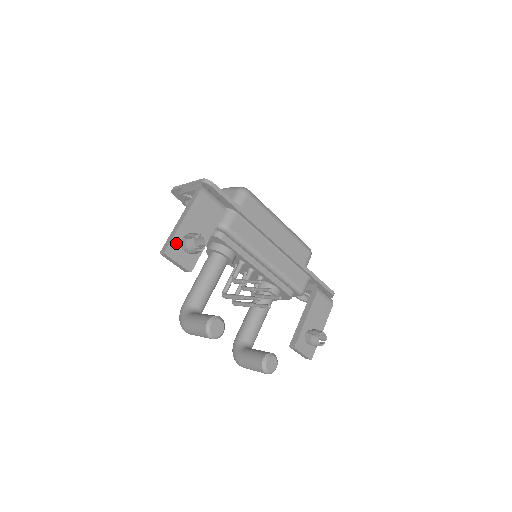
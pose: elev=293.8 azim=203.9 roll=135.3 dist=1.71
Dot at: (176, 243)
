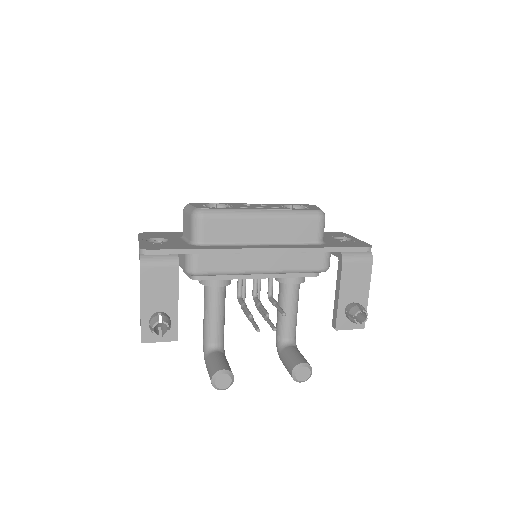
Dot at: (147, 328)
